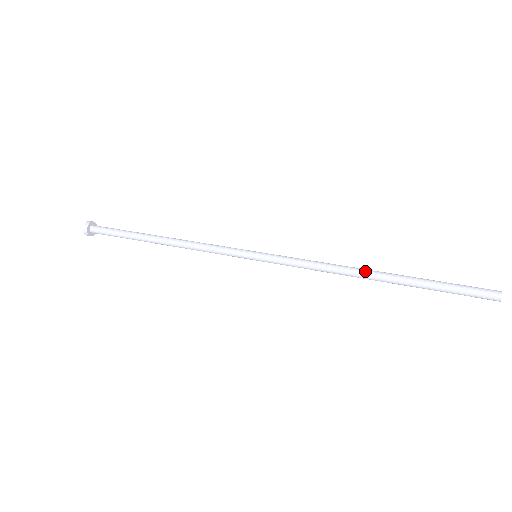
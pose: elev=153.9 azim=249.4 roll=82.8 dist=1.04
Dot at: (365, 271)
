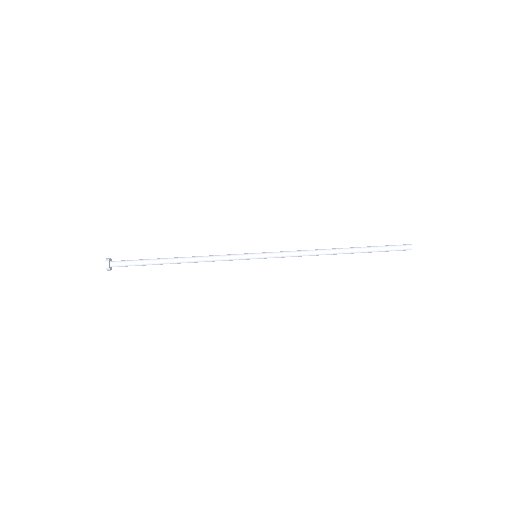
Dot at: (333, 254)
